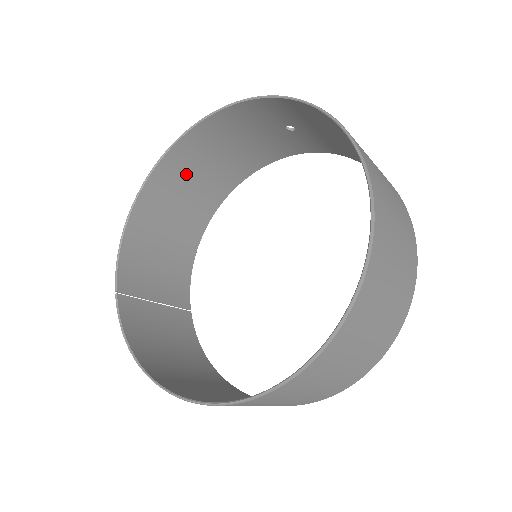
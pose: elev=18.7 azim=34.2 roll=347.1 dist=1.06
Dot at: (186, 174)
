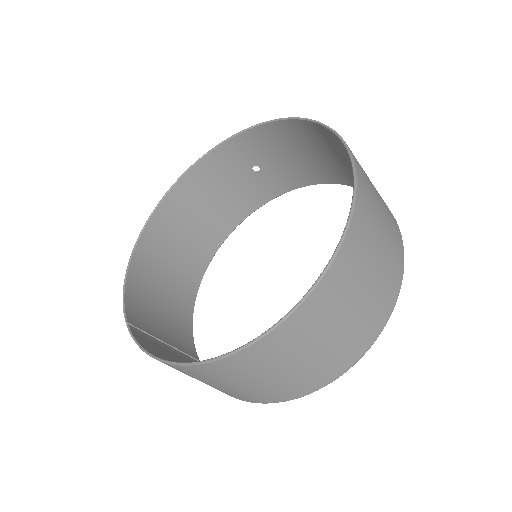
Dot at: (174, 232)
